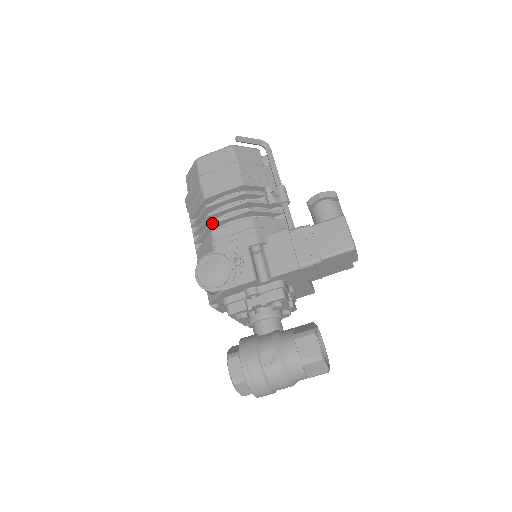
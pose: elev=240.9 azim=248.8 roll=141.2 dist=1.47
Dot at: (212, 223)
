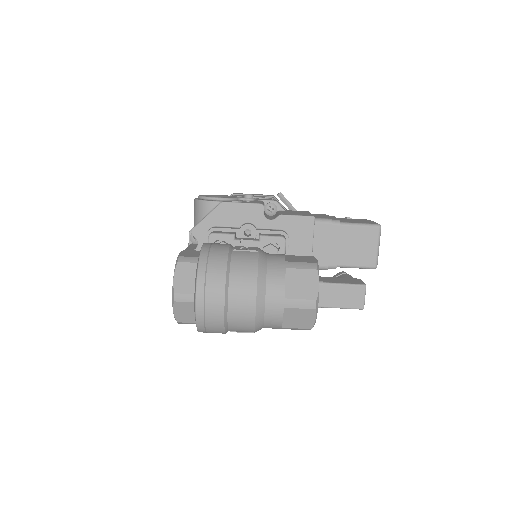
Dot at: occluded
